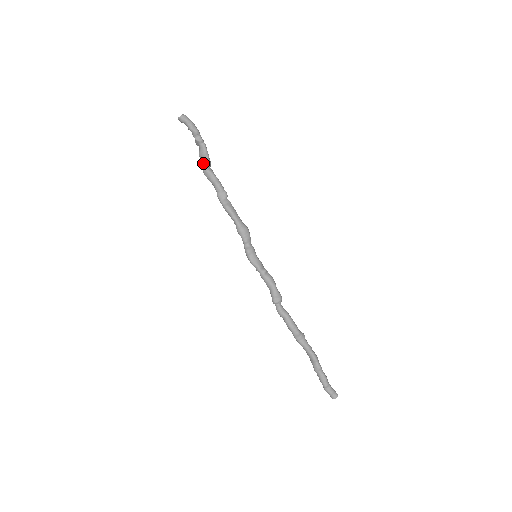
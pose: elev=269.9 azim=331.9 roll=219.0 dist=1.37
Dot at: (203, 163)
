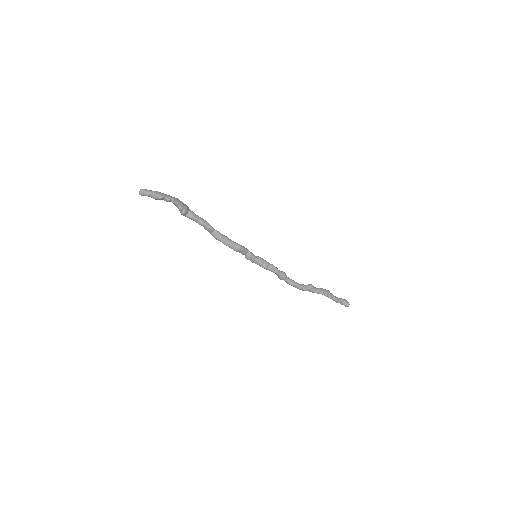
Dot at: (181, 214)
